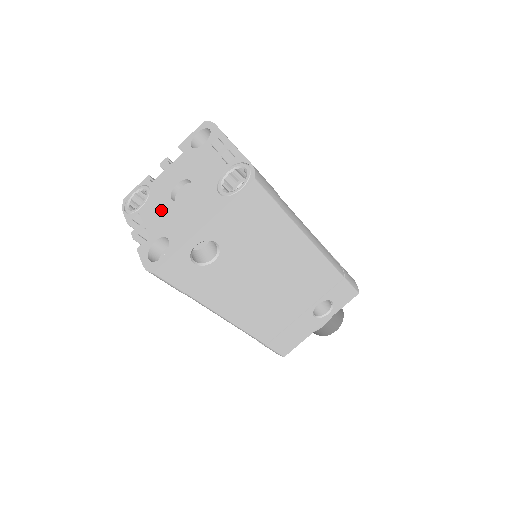
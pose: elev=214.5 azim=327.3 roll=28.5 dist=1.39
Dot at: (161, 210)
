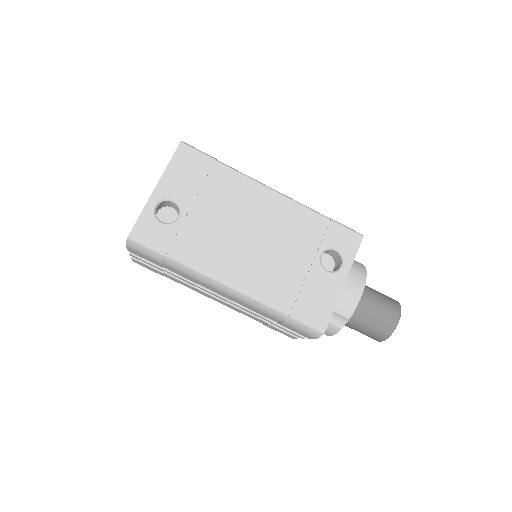
Dot at: occluded
